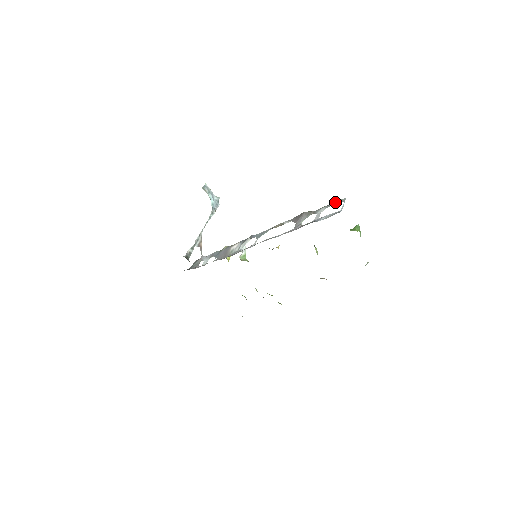
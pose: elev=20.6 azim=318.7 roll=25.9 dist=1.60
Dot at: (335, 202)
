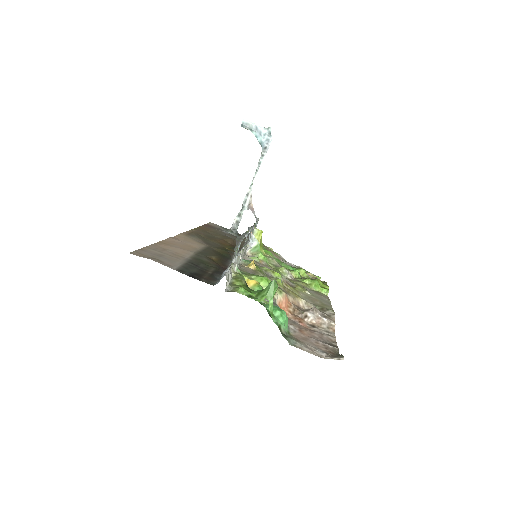
Dot at: occluded
